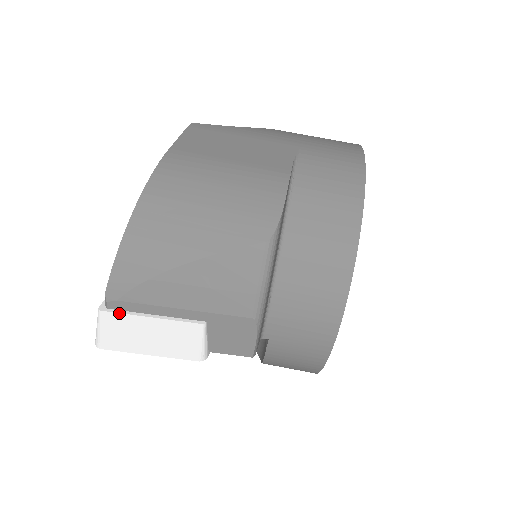
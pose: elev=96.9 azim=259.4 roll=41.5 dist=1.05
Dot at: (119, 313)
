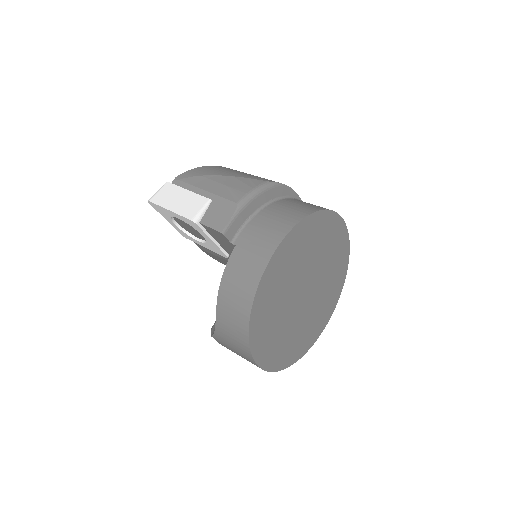
Dot at: (175, 185)
